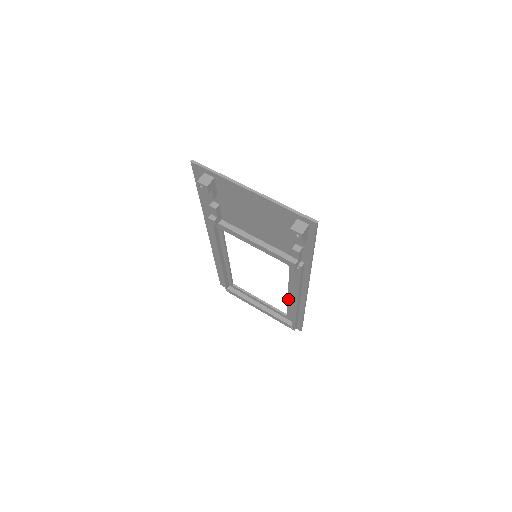
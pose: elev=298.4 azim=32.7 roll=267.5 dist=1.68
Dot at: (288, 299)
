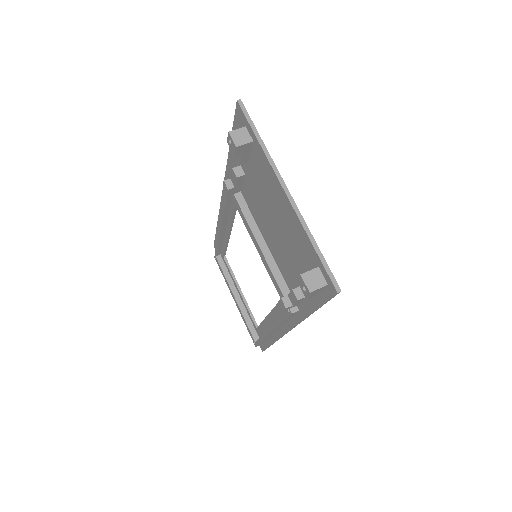
Dot at: (265, 319)
